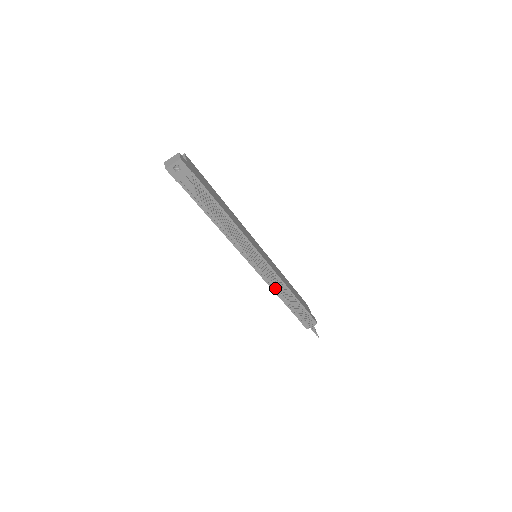
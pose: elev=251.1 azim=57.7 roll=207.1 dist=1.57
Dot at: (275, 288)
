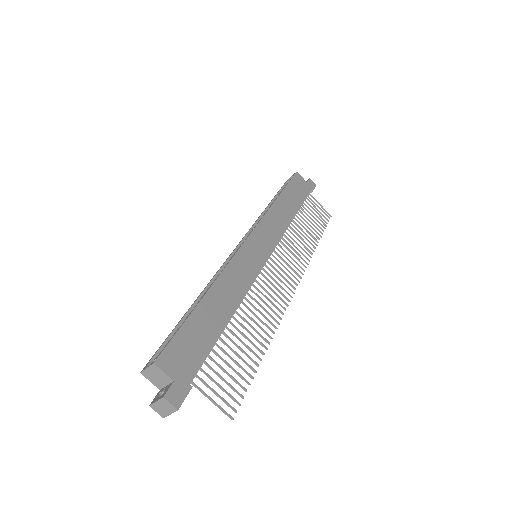
Dot at: occluded
